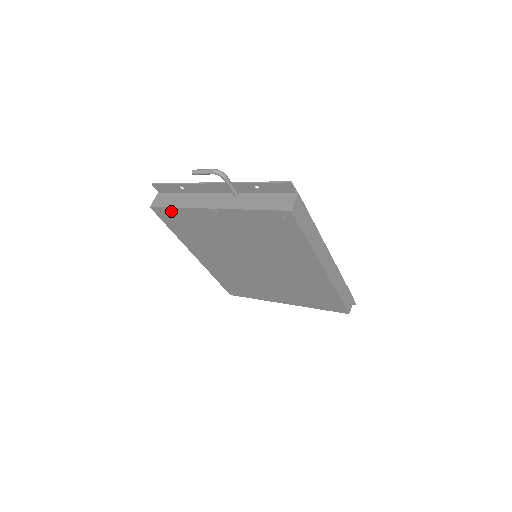
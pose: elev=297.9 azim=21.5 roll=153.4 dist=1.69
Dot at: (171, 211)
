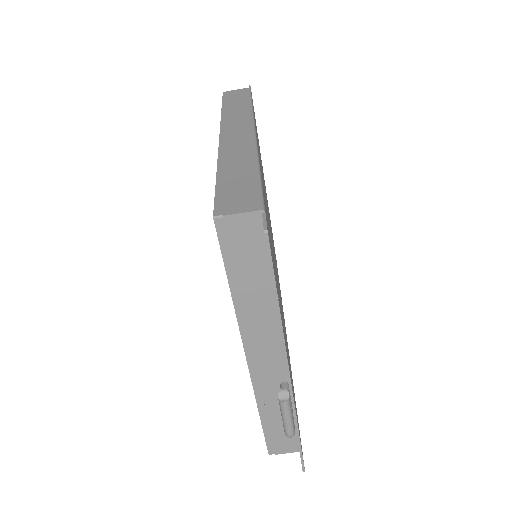
Dot at: occluded
